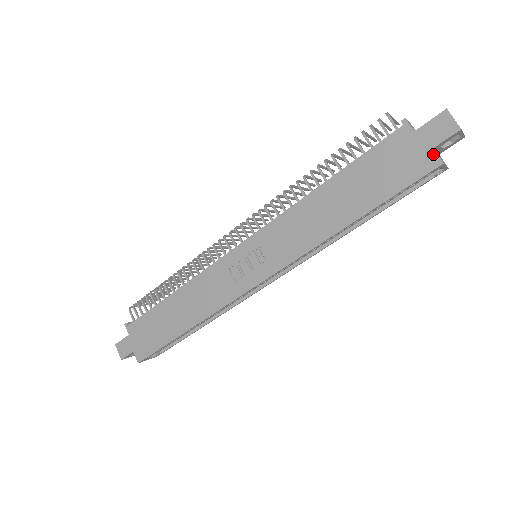
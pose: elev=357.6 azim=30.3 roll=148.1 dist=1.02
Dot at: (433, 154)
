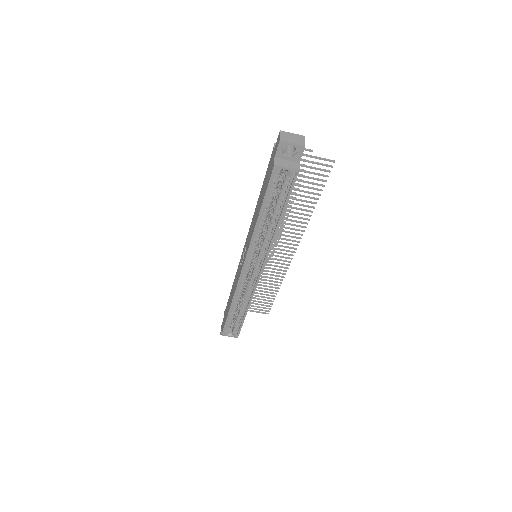
Dot at: (274, 161)
